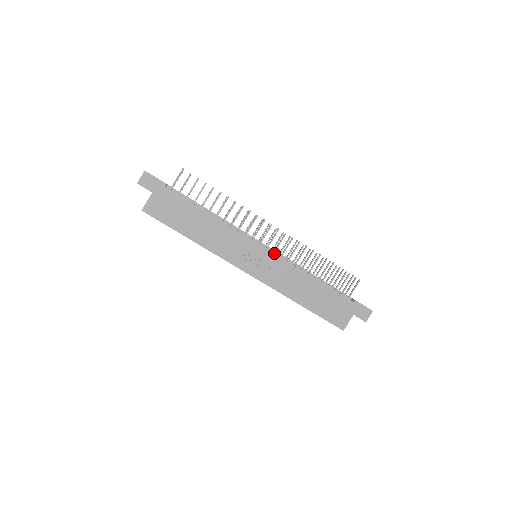
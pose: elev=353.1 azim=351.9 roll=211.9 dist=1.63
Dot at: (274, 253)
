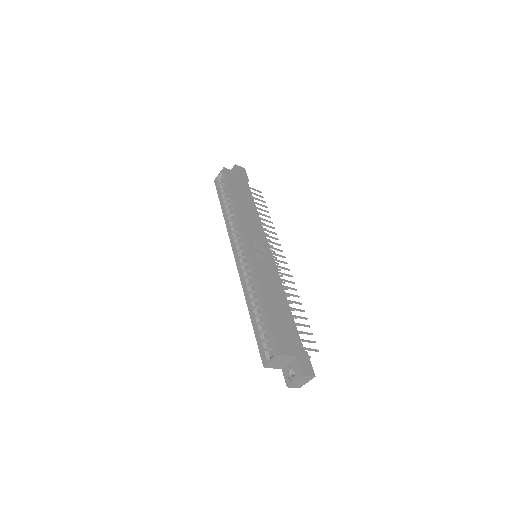
Dot at: occluded
